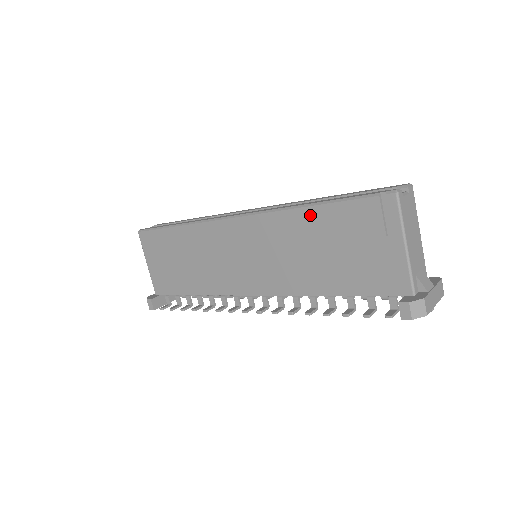
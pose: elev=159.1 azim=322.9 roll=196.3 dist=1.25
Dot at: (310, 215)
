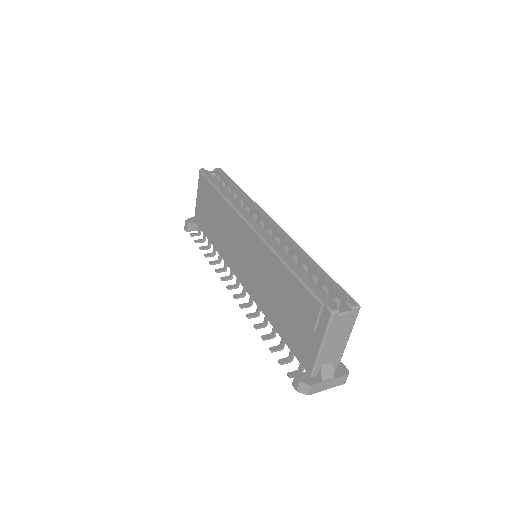
Dot at: (284, 273)
